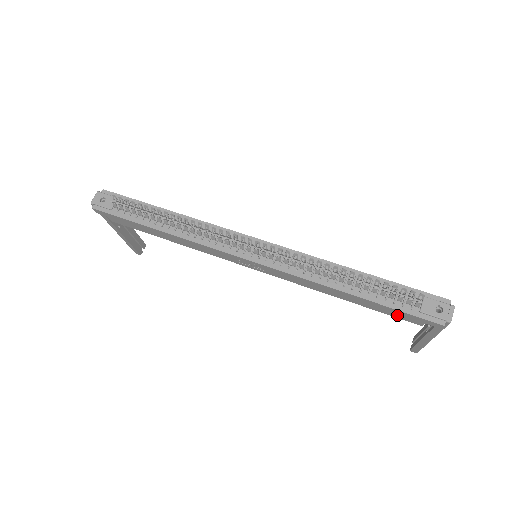
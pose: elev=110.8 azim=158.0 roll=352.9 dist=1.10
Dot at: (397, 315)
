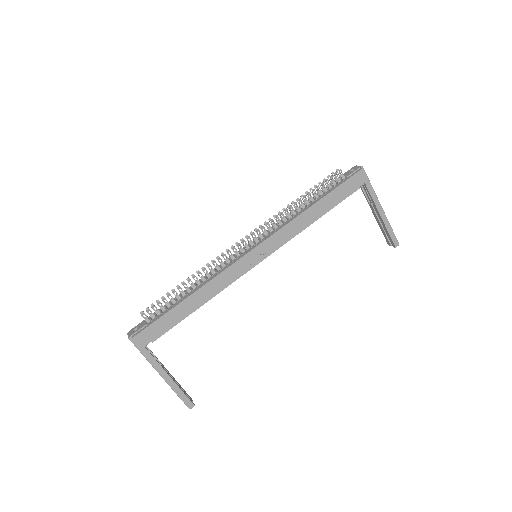
Dot at: (345, 193)
